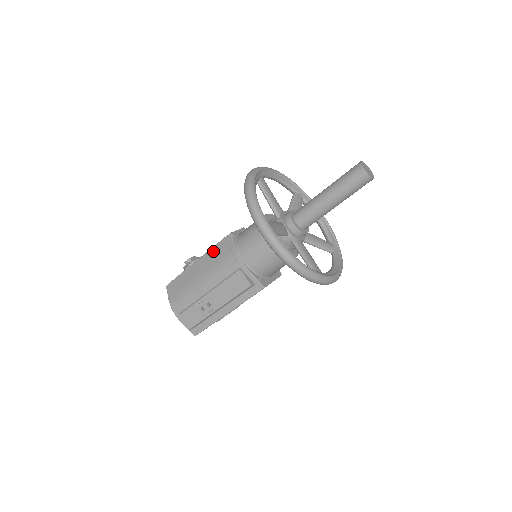
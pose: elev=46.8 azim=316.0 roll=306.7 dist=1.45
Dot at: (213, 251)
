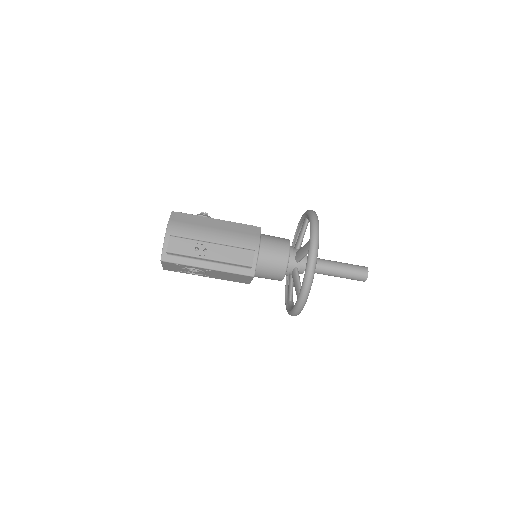
Dot at: (238, 225)
